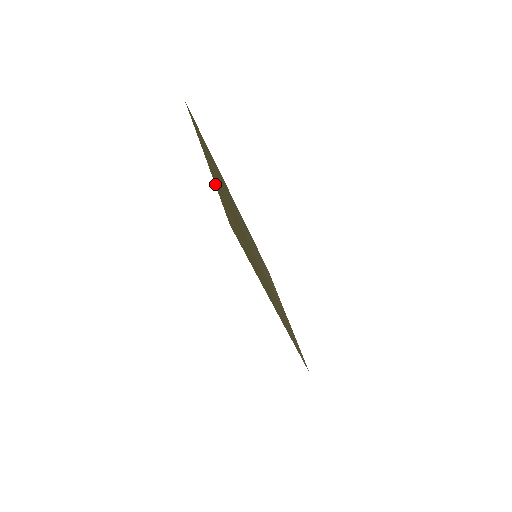
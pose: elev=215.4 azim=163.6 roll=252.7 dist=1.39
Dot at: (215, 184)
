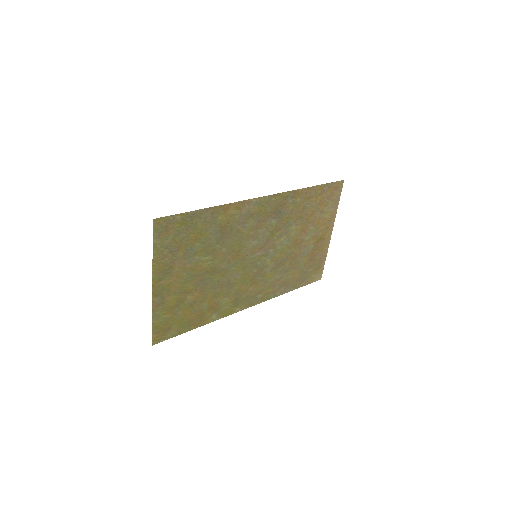
Dot at: (154, 314)
